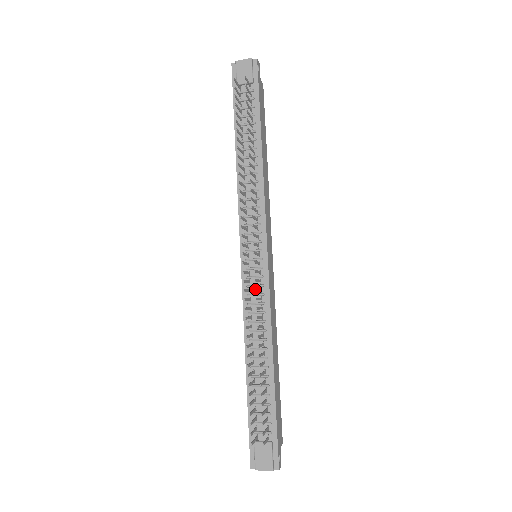
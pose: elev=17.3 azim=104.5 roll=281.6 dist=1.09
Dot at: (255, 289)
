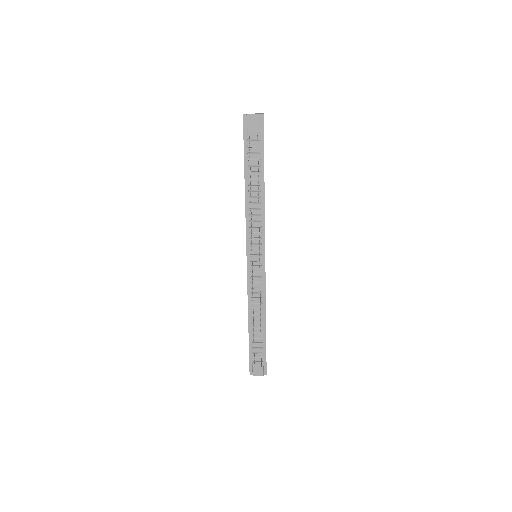
Dot at: occluded
